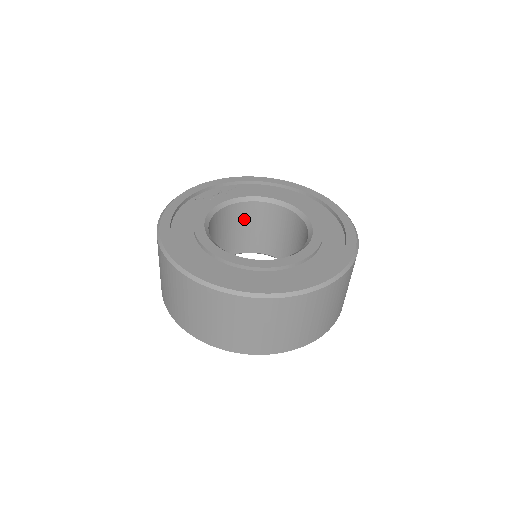
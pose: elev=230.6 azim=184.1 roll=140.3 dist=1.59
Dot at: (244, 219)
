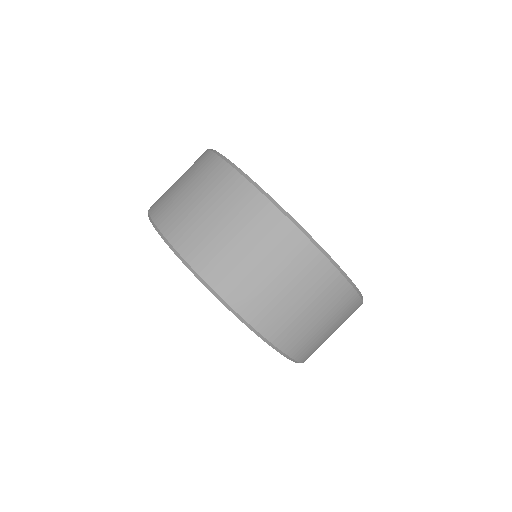
Dot at: occluded
